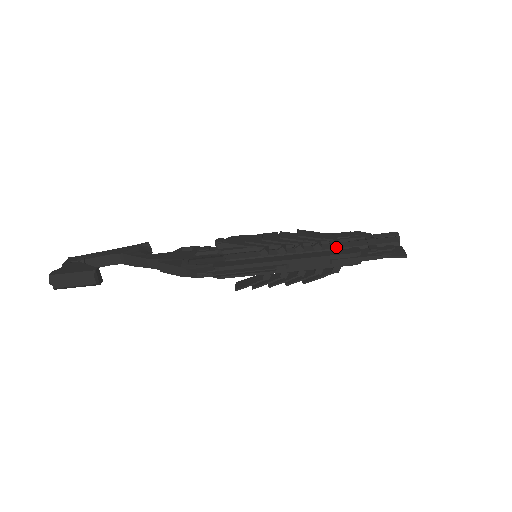
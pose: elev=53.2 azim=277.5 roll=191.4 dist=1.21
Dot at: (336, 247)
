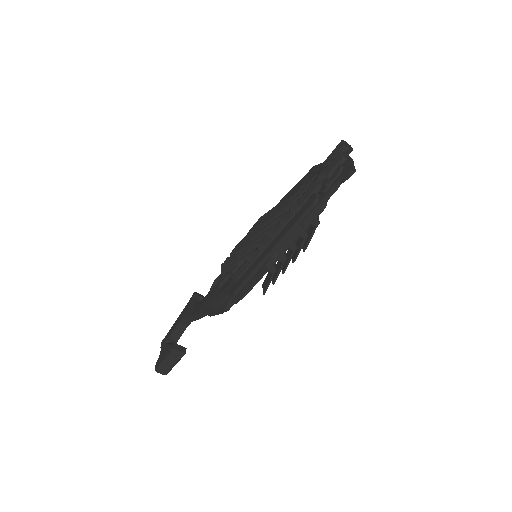
Dot at: (295, 210)
